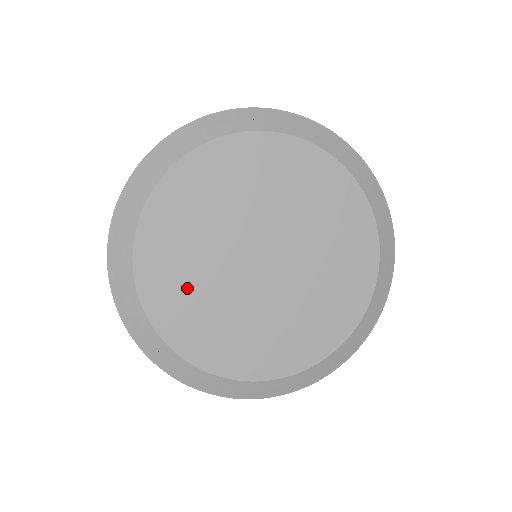
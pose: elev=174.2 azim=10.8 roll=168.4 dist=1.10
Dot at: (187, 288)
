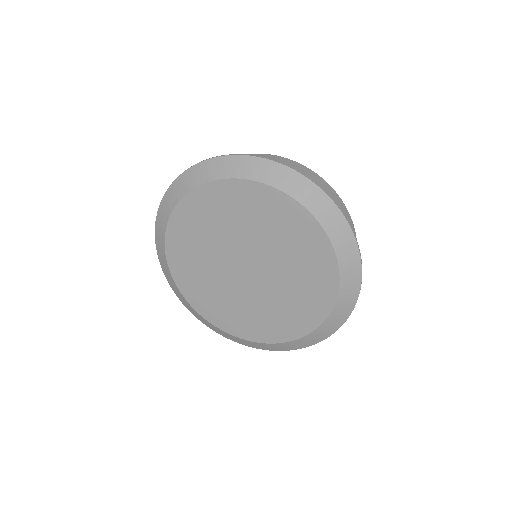
Dot at: (222, 304)
